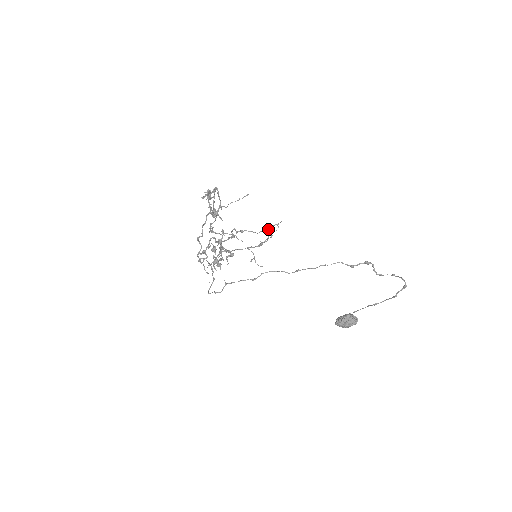
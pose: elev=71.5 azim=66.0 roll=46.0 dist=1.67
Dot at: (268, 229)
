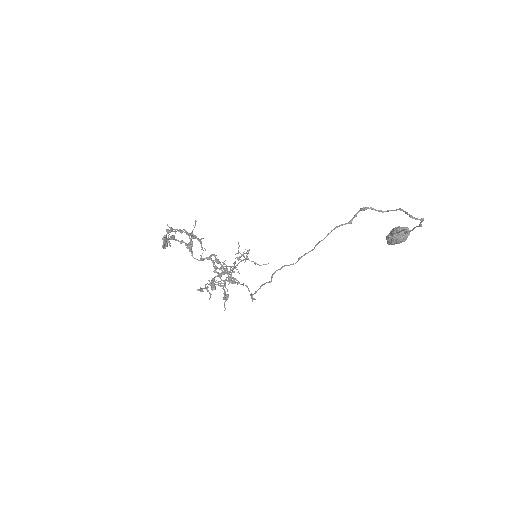
Dot at: (238, 247)
